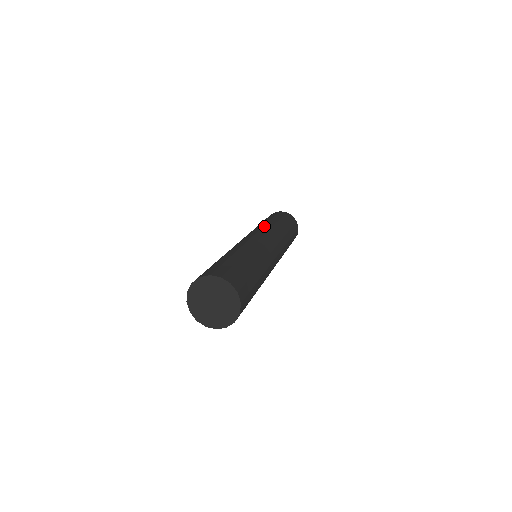
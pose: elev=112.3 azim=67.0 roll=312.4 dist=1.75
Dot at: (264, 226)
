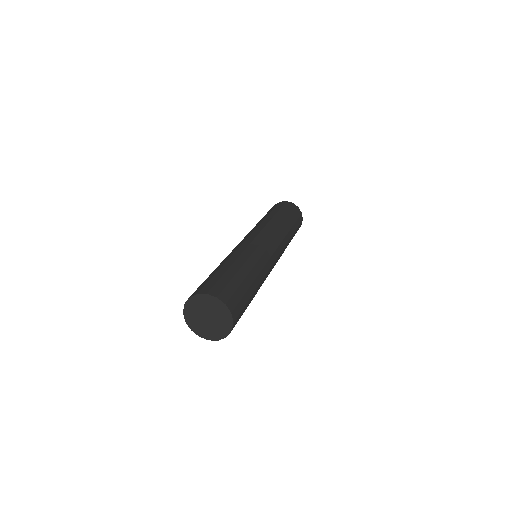
Dot at: (281, 231)
